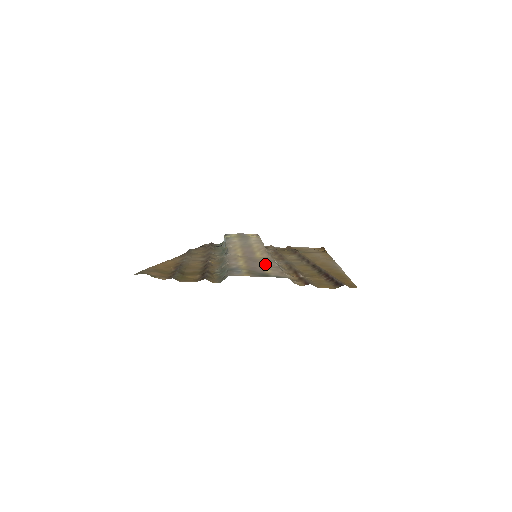
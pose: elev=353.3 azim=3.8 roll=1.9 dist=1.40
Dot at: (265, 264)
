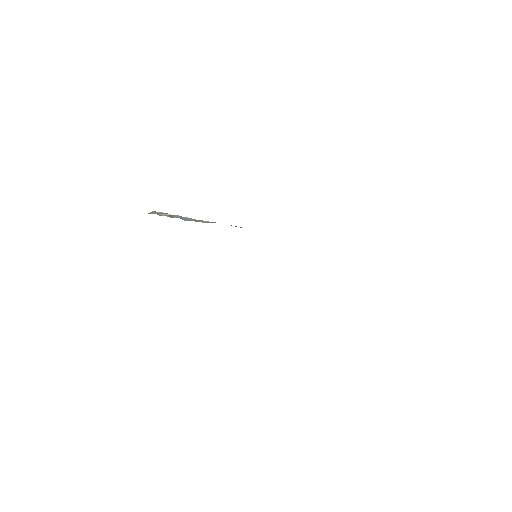
Dot at: occluded
